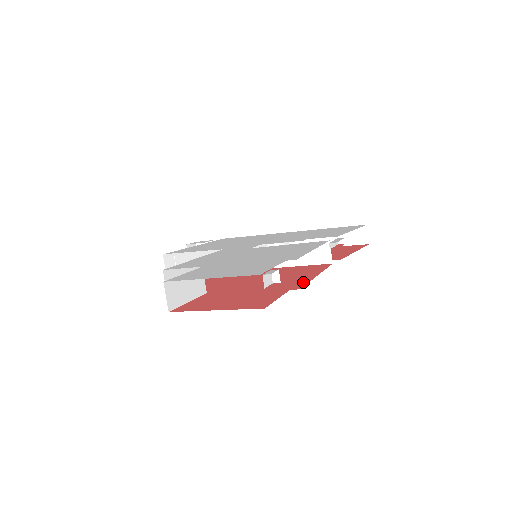
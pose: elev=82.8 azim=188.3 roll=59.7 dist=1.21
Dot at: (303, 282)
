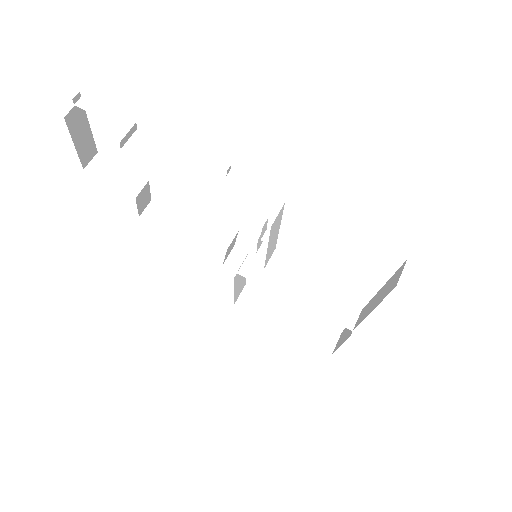
Dot at: occluded
